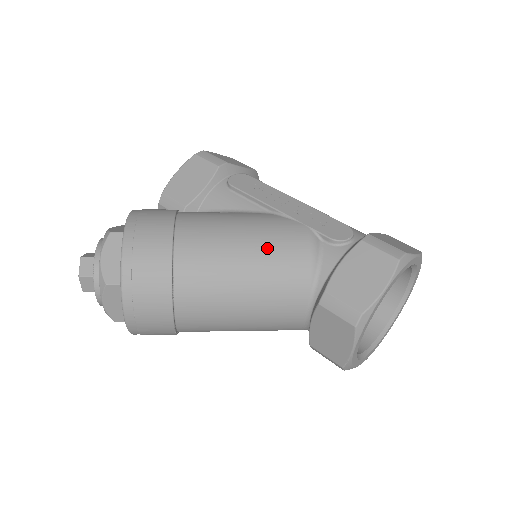
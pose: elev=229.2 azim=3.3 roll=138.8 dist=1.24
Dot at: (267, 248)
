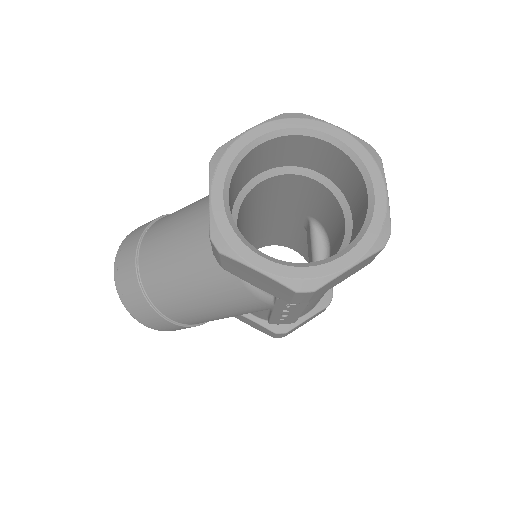
Dot at: occluded
